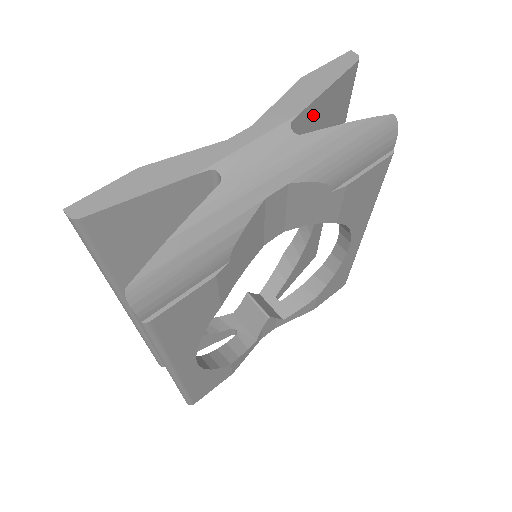
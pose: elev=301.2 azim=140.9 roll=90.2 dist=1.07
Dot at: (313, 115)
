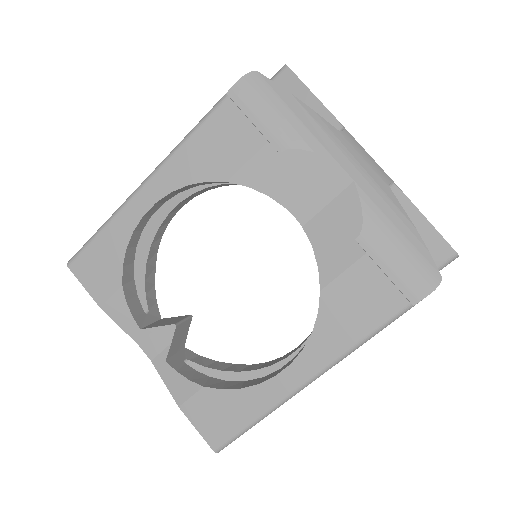
Dot at: occluded
